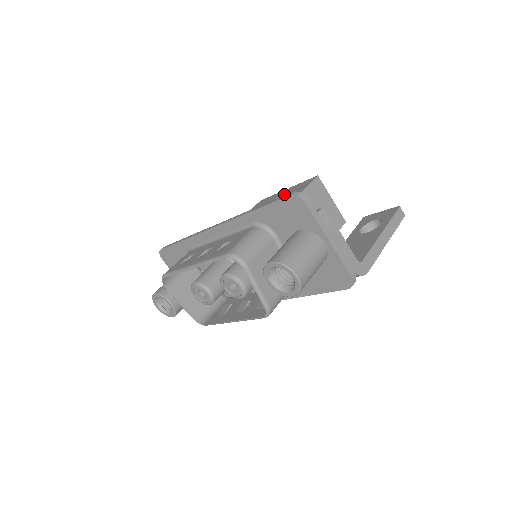
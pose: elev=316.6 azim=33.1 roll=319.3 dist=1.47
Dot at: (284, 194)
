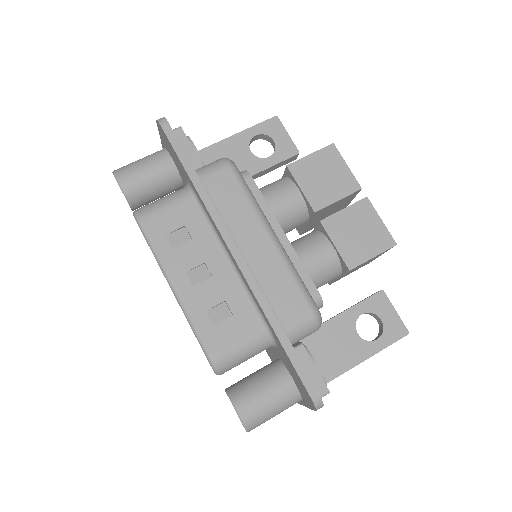
Dot at: (351, 213)
